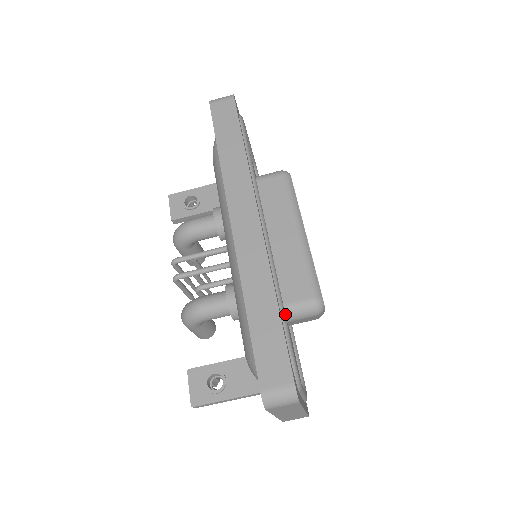
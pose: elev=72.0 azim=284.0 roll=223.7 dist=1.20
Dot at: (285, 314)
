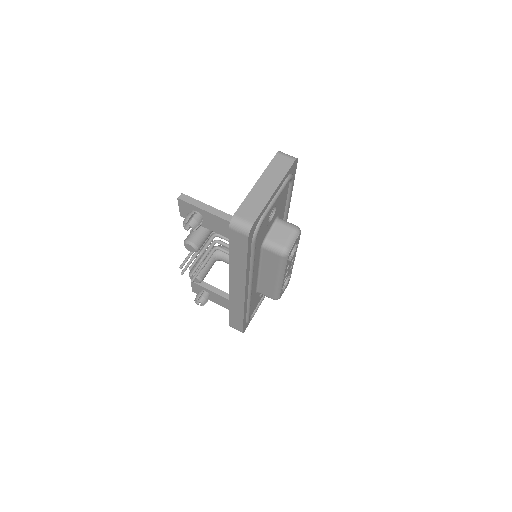
Dot at: (279, 218)
